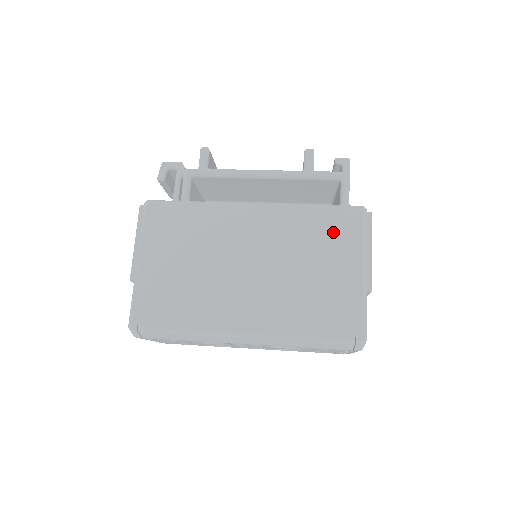
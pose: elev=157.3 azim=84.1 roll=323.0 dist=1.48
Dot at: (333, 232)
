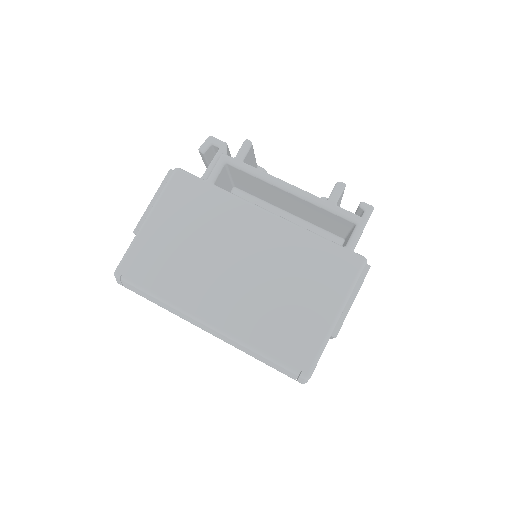
Dot at: (326, 269)
